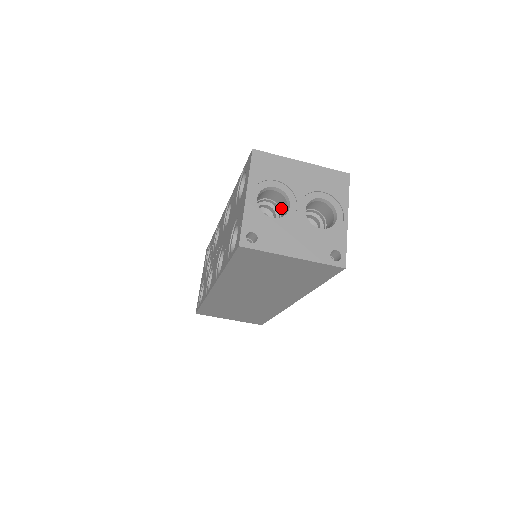
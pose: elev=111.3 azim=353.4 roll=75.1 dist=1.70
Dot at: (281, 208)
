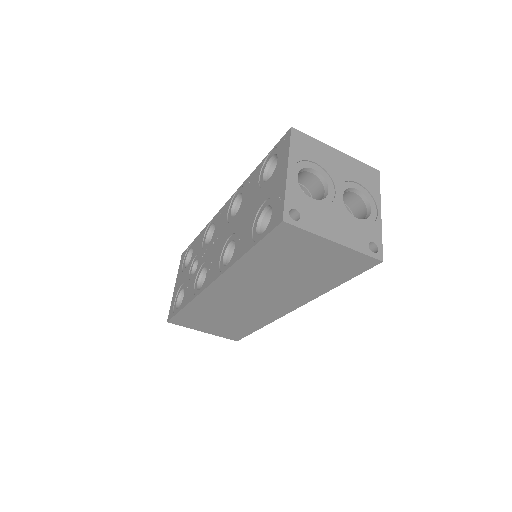
Dot at: (313, 195)
